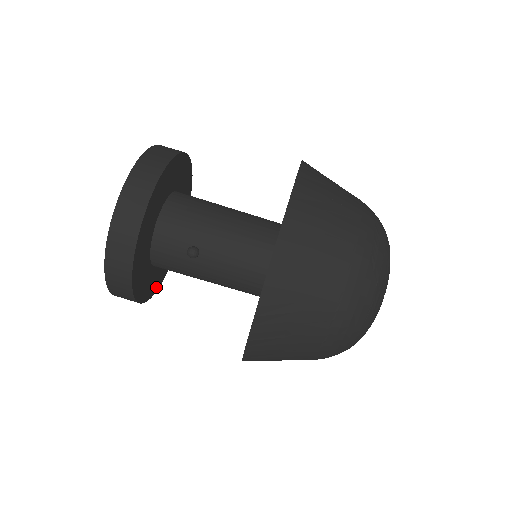
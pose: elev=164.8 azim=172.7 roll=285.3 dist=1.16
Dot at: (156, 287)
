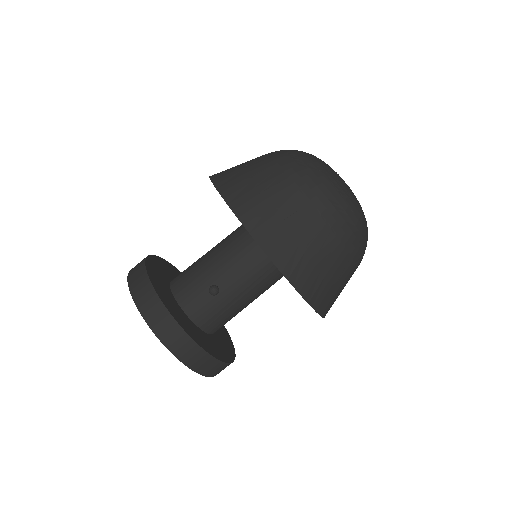
Dot at: (231, 352)
